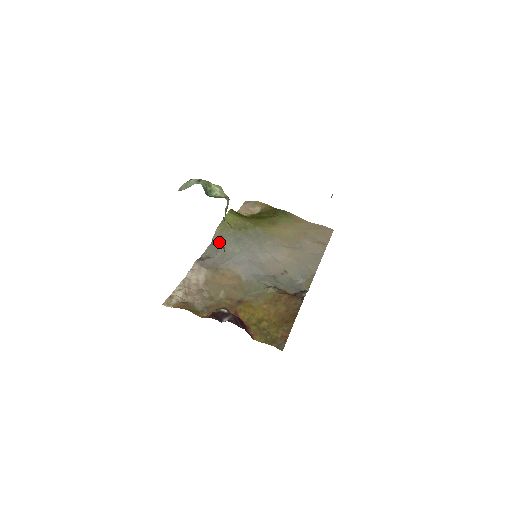
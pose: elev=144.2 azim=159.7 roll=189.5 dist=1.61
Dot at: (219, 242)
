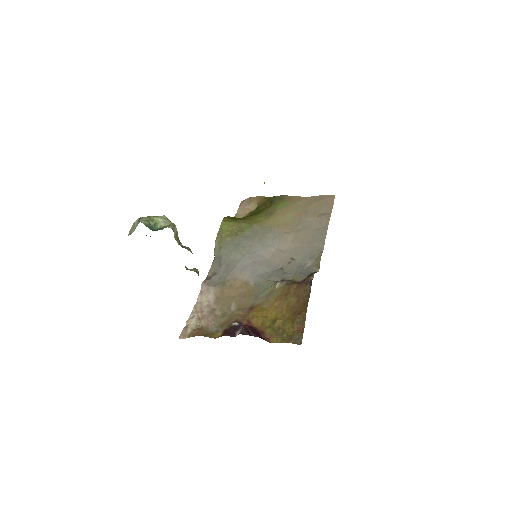
Dot at: (220, 255)
